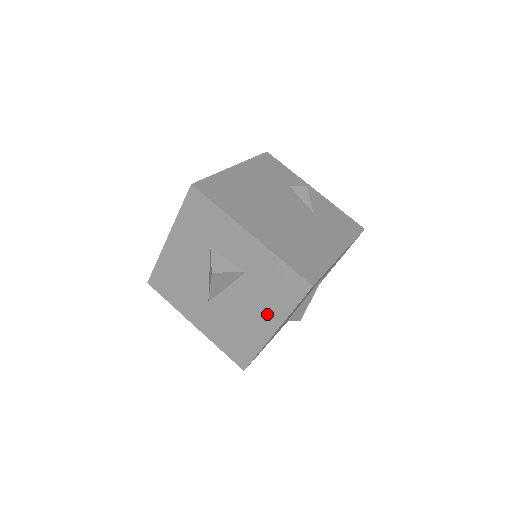
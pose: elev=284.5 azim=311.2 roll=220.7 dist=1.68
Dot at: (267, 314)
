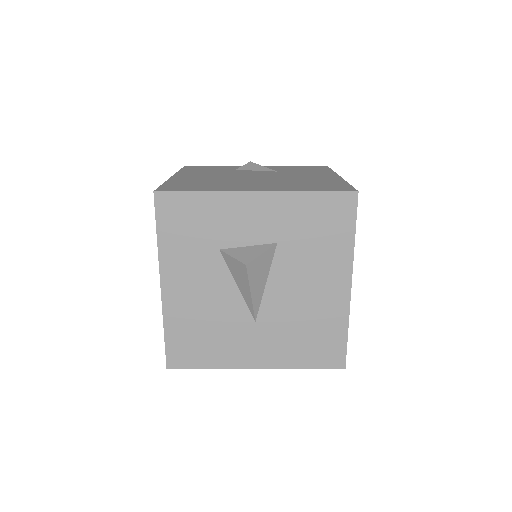
Dot at: (330, 271)
